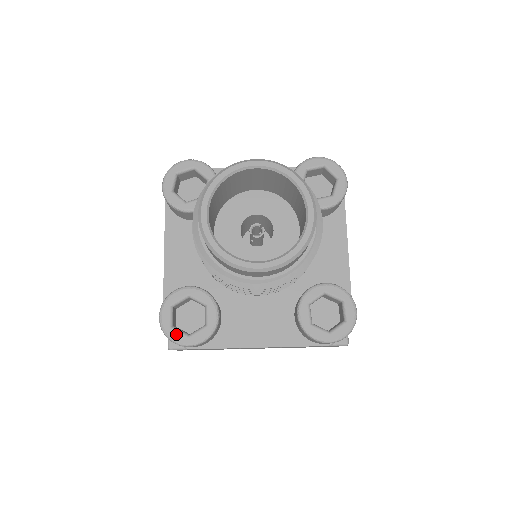
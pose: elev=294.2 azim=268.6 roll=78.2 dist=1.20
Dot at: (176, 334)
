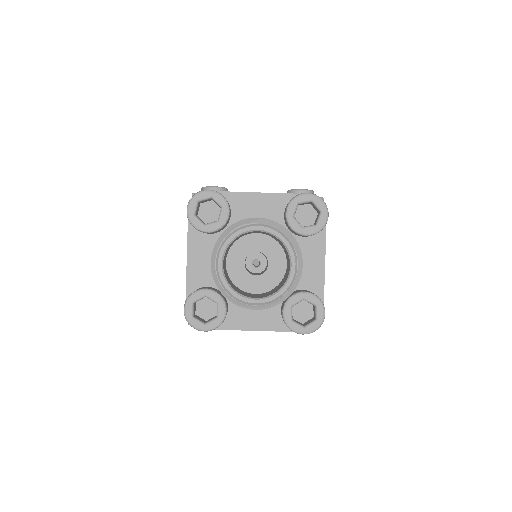
Dot at: (196, 323)
